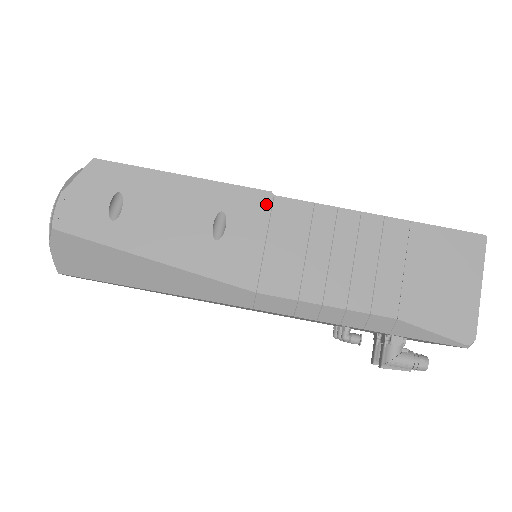
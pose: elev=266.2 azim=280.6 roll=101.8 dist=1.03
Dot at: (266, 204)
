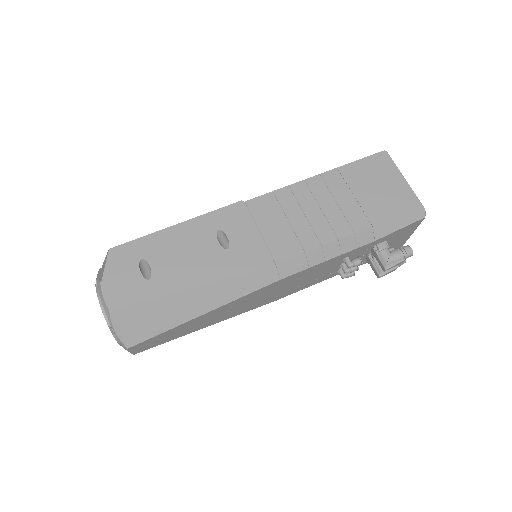
Dot at: (243, 209)
